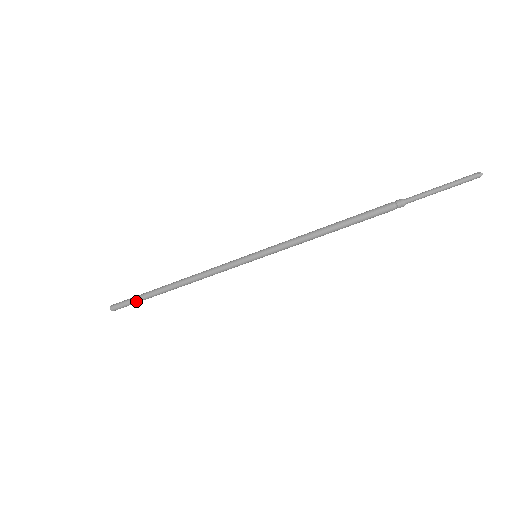
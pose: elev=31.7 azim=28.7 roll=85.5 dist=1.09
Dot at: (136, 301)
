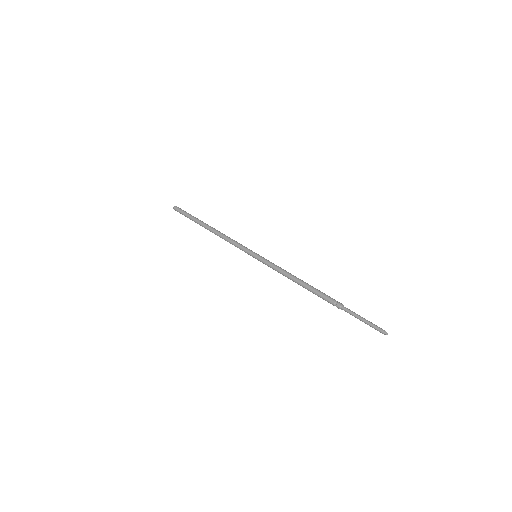
Dot at: (188, 215)
